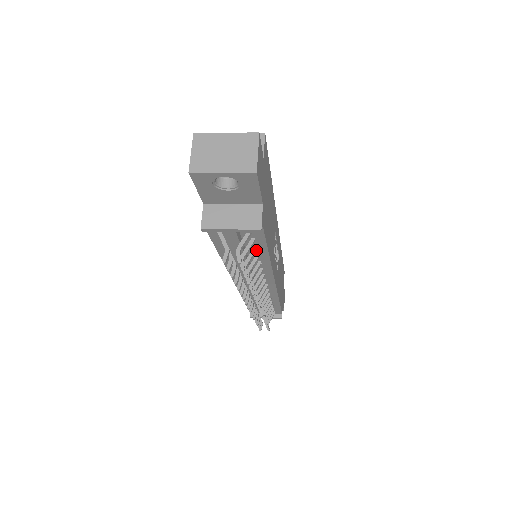
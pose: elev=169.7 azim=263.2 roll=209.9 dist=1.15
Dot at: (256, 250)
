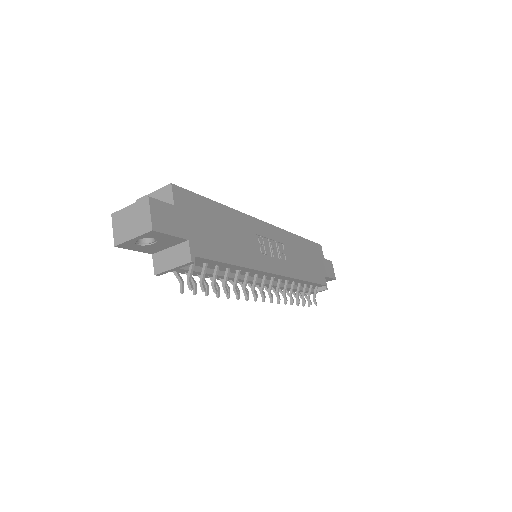
Dot at: (218, 268)
